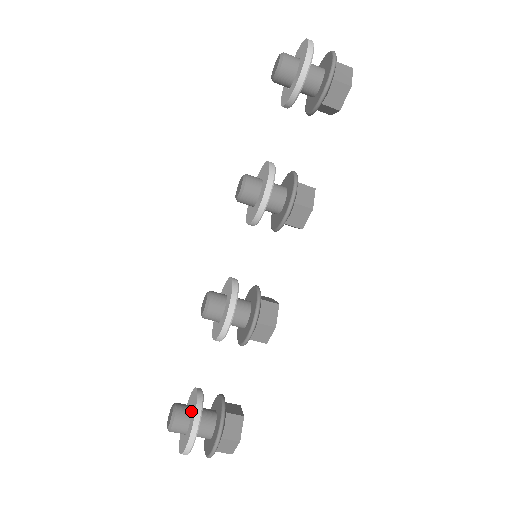
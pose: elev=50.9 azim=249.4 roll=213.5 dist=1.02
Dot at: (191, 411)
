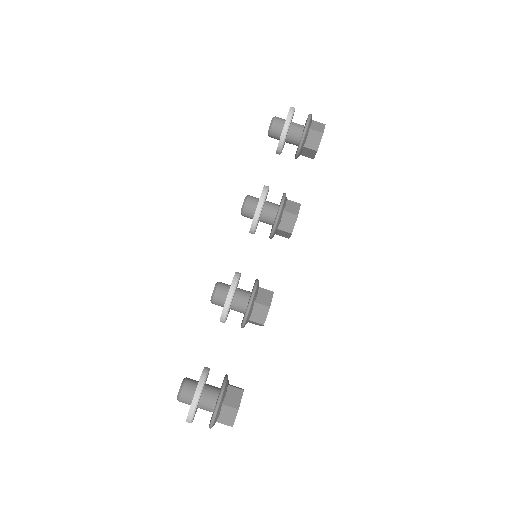
Dot at: occluded
